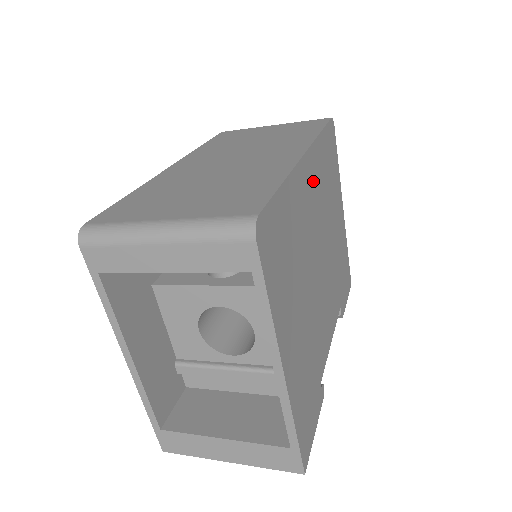
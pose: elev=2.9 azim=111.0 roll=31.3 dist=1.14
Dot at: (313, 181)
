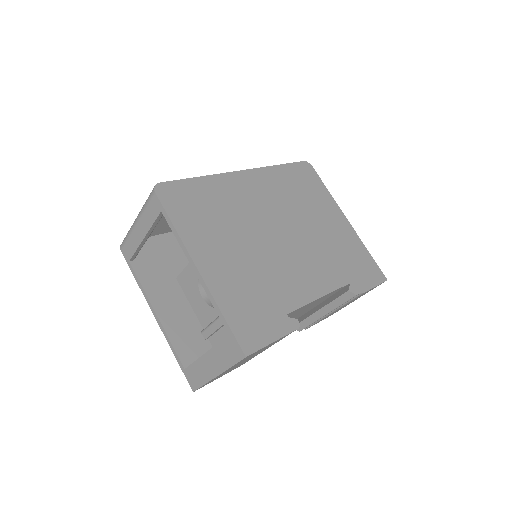
Dot at: (260, 187)
